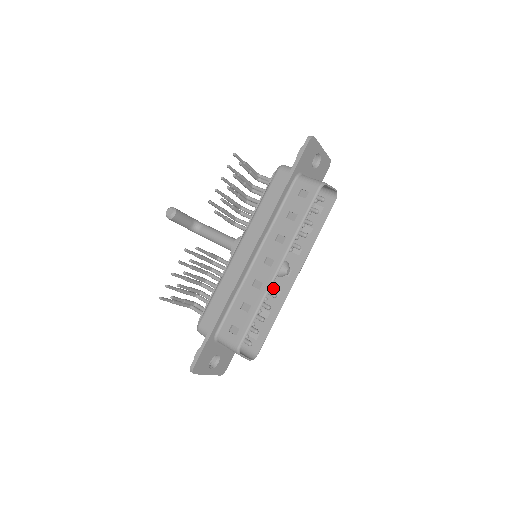
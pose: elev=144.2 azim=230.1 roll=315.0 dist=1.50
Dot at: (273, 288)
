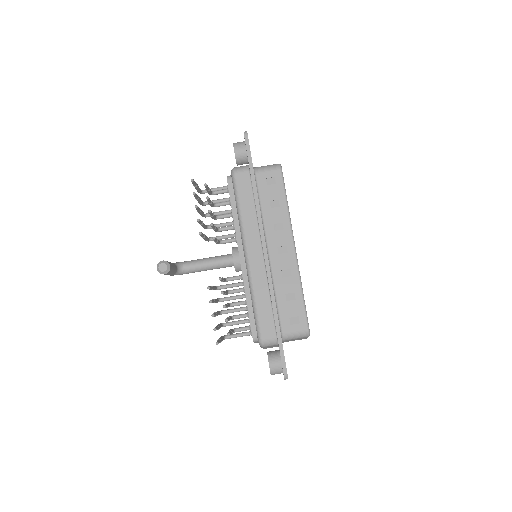
Dot at: occluded
